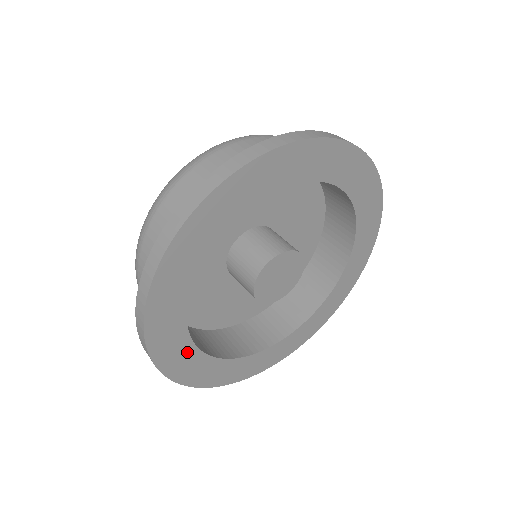
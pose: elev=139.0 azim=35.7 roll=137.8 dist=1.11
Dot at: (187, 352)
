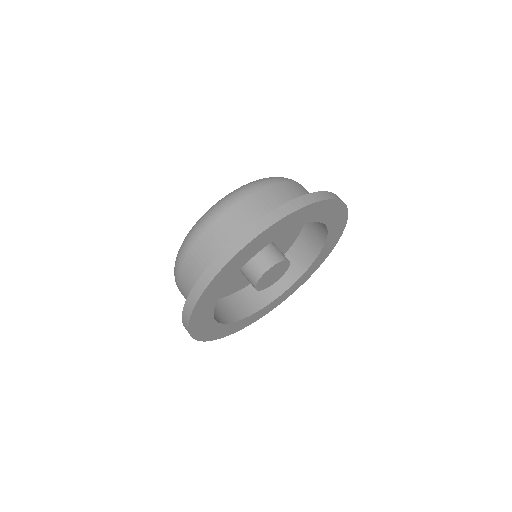
Dot at: (207, 314)
